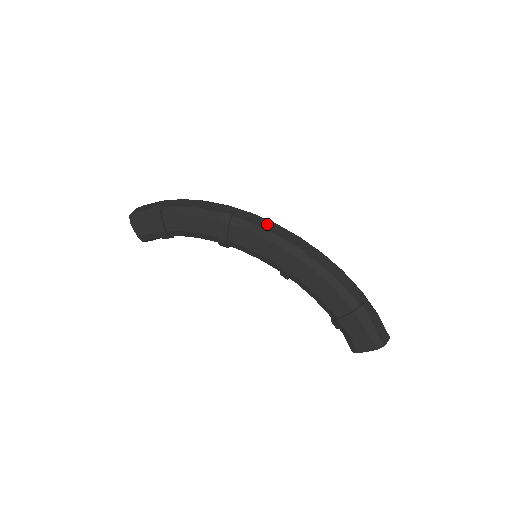
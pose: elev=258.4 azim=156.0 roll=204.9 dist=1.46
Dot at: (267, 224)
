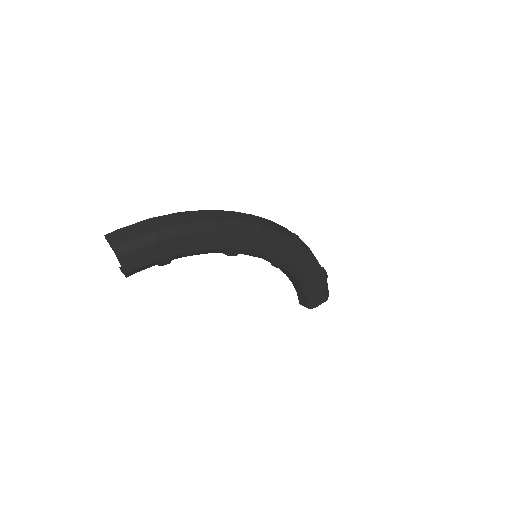
Dot at: (270, 223)
